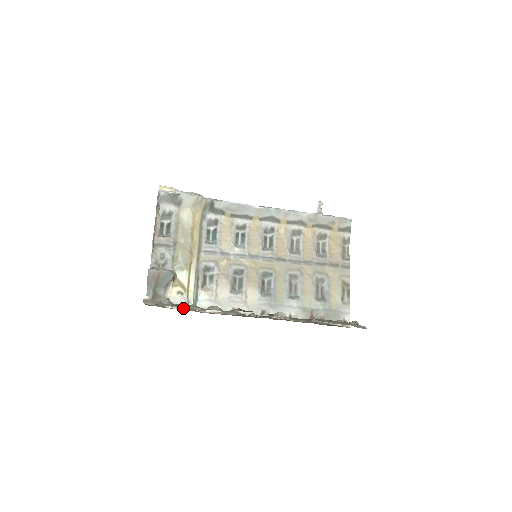
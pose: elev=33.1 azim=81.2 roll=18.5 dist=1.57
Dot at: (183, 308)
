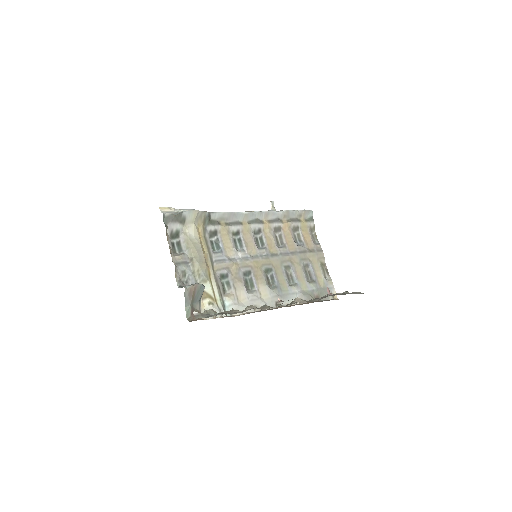
Dot at: (218, 316)
